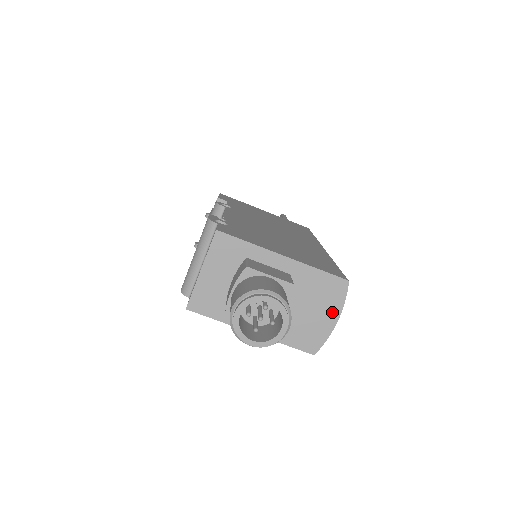
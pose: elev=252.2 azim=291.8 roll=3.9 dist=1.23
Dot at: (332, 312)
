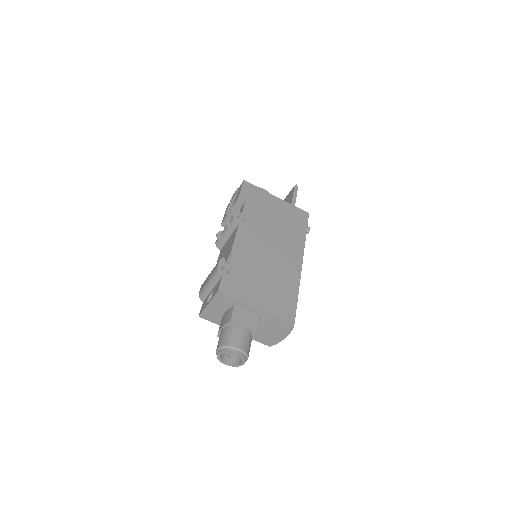
Dot at: (283, 334)
